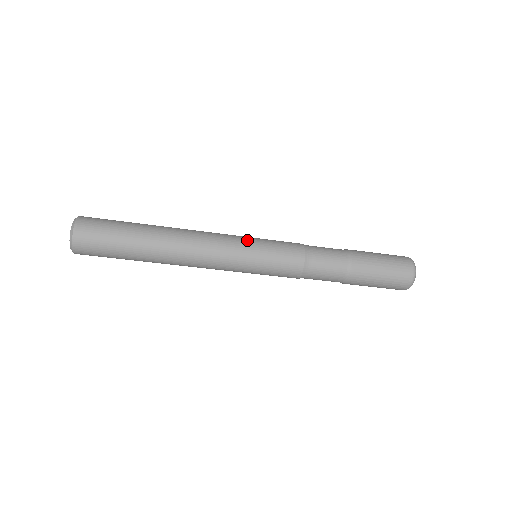
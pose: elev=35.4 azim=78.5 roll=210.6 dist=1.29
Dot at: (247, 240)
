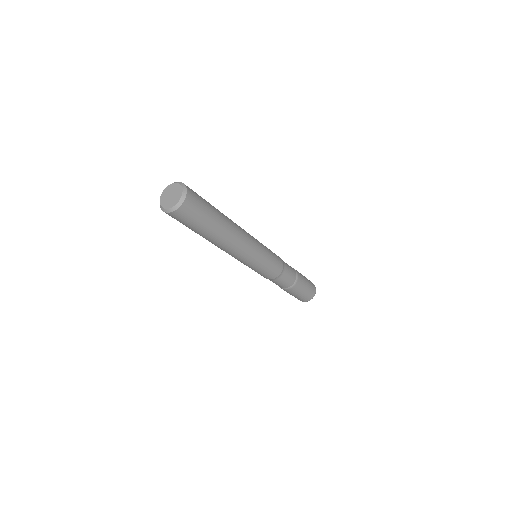
Dot at: (260, 259)
